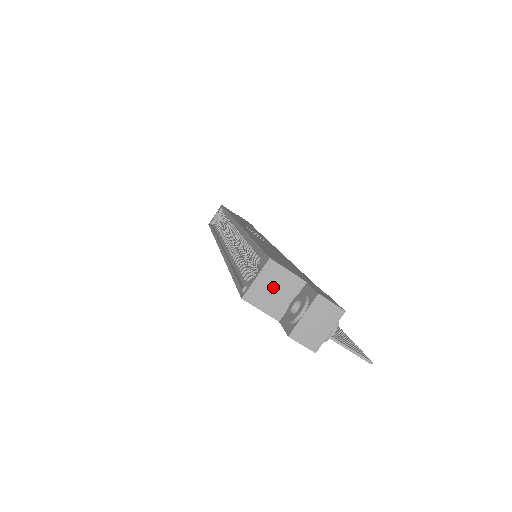
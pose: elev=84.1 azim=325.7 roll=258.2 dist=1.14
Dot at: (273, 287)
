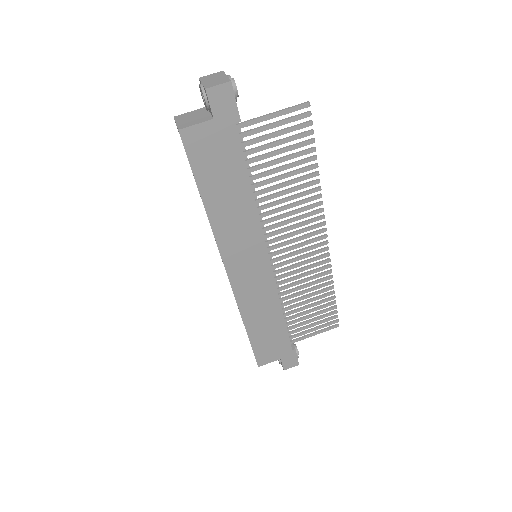
Dot at: (190, 118)
